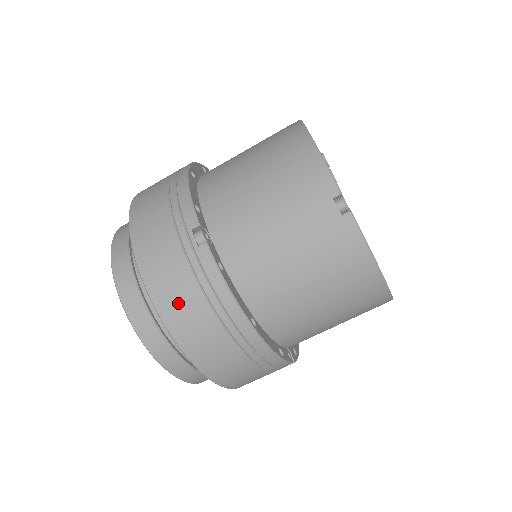
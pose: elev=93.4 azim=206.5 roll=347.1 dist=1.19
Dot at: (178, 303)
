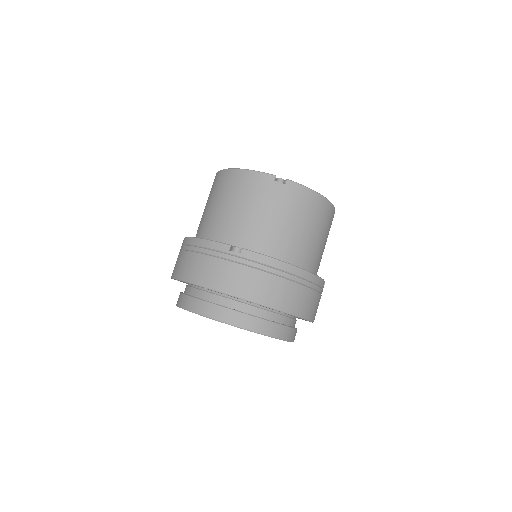
Dot at: (256, 287)
